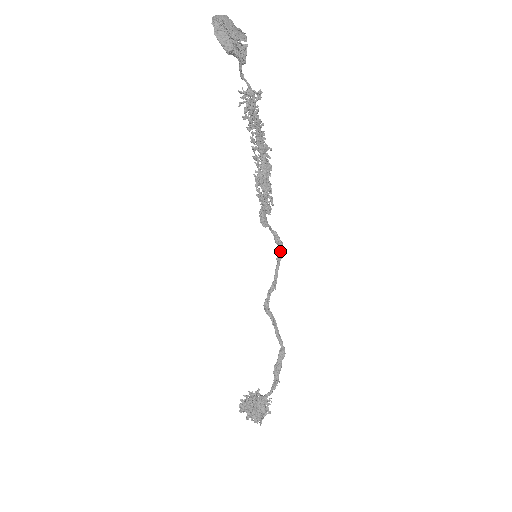
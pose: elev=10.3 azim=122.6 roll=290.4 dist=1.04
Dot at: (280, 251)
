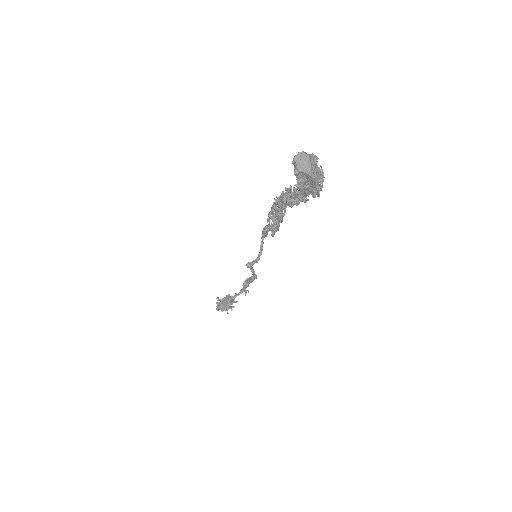
Dot at: occluded
